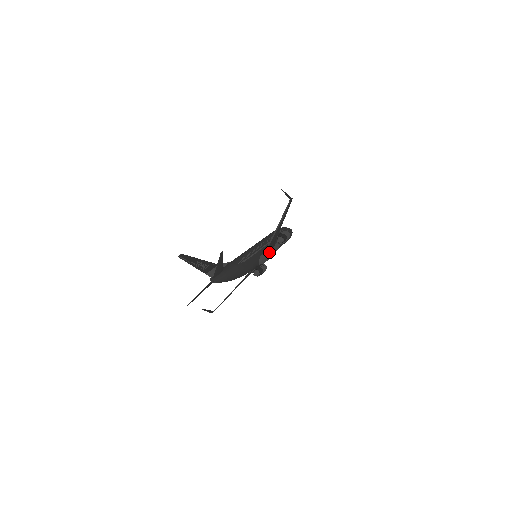
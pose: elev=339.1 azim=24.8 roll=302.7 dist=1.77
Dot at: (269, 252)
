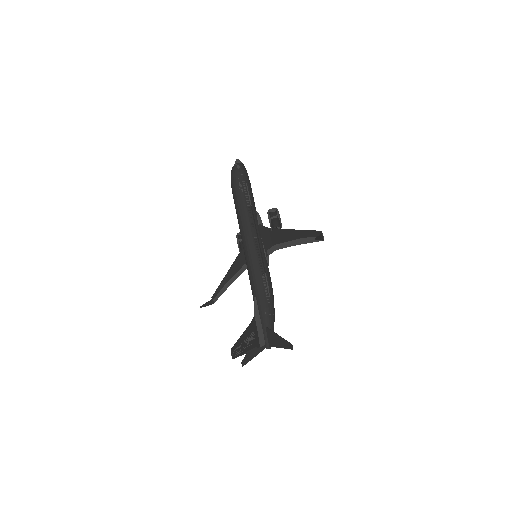
Dot at: occluded
